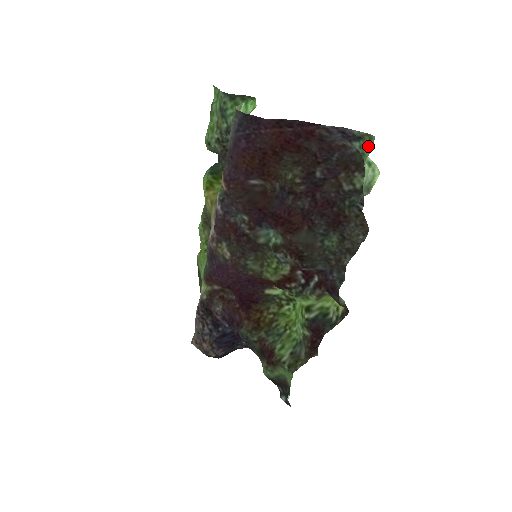
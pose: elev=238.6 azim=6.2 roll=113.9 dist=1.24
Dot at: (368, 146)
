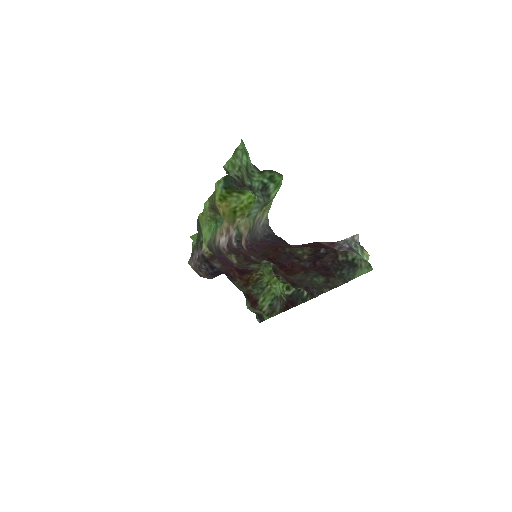
Dot at: (366, 267)
